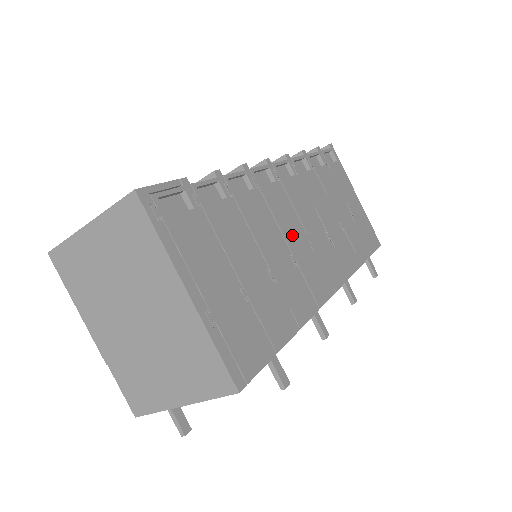
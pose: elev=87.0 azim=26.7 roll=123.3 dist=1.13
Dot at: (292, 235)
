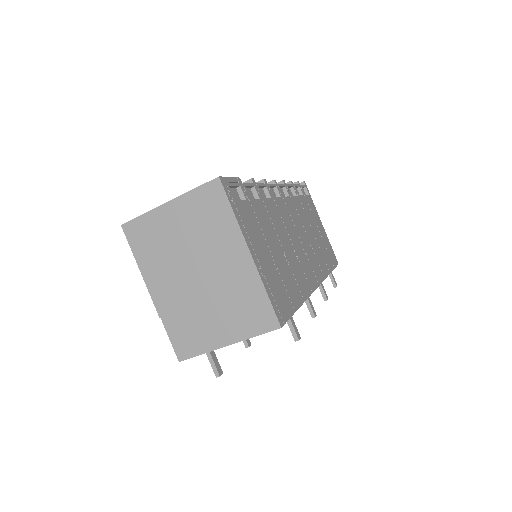
Dot at: (293, 237)
